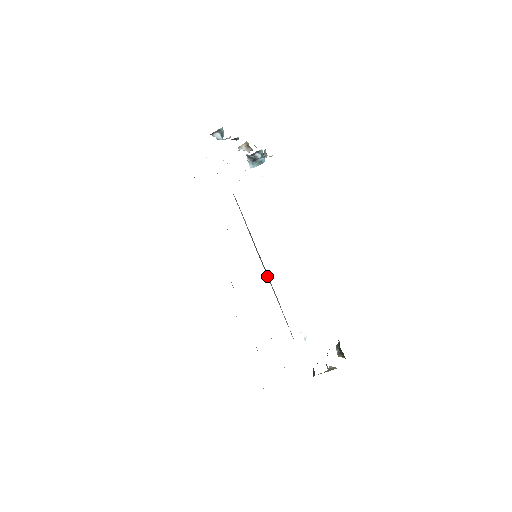
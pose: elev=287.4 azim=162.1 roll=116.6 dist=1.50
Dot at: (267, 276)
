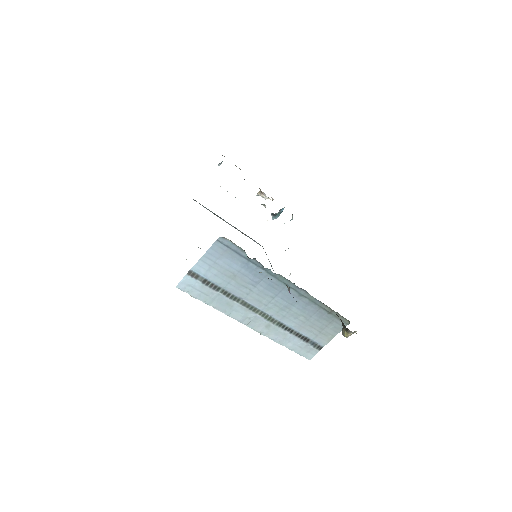
Dot at: occluded
